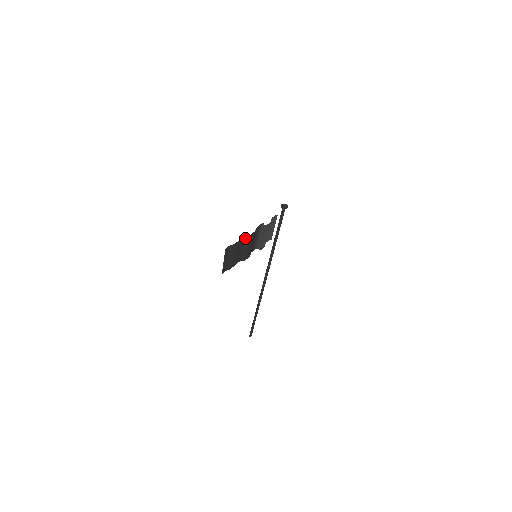
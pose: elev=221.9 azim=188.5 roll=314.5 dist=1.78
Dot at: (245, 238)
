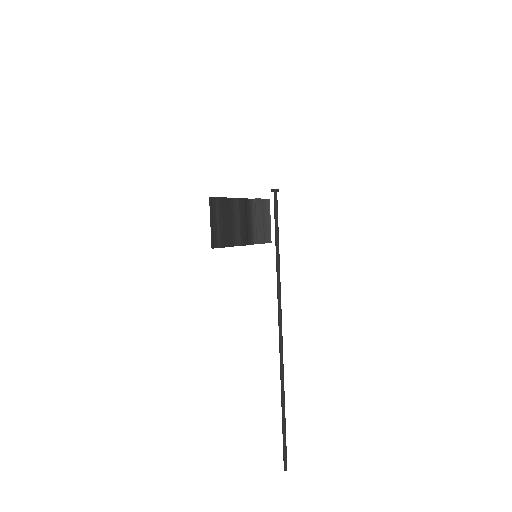
Dot at: (234, 203)
